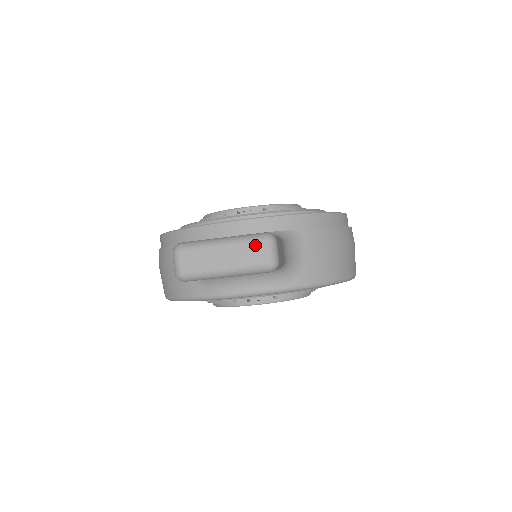
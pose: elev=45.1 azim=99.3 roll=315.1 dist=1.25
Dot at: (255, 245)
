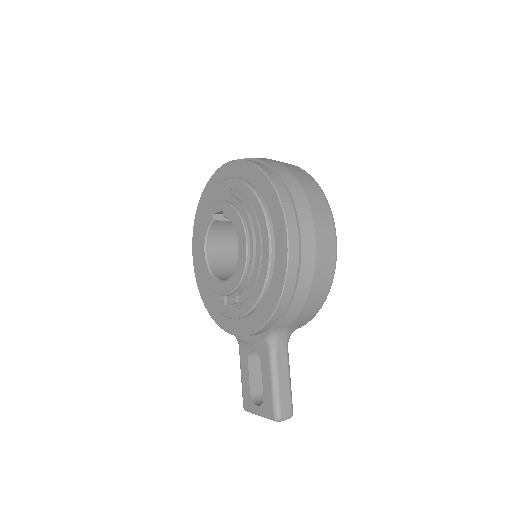
Dot at: occluded
